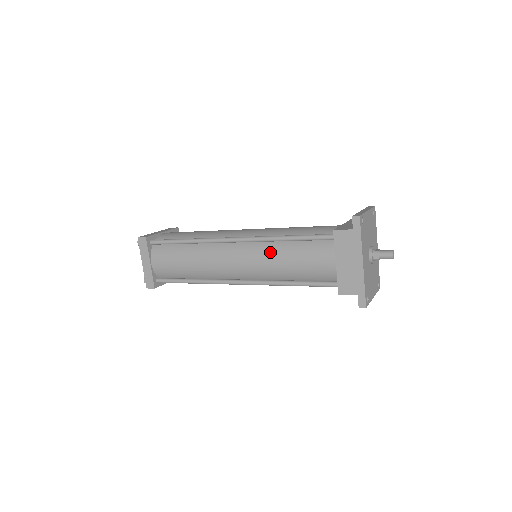
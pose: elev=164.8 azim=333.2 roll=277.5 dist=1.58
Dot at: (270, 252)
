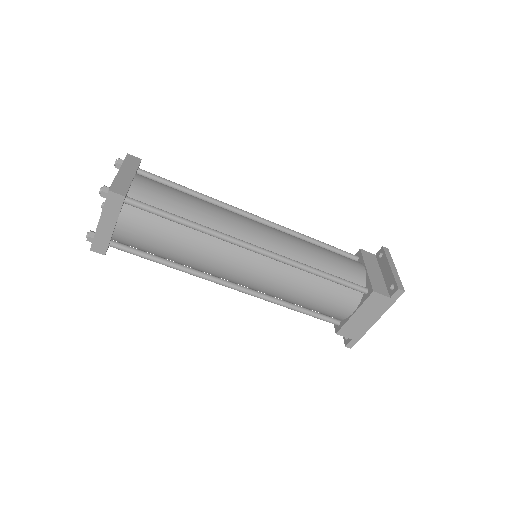
Dot at: (294, 280)
